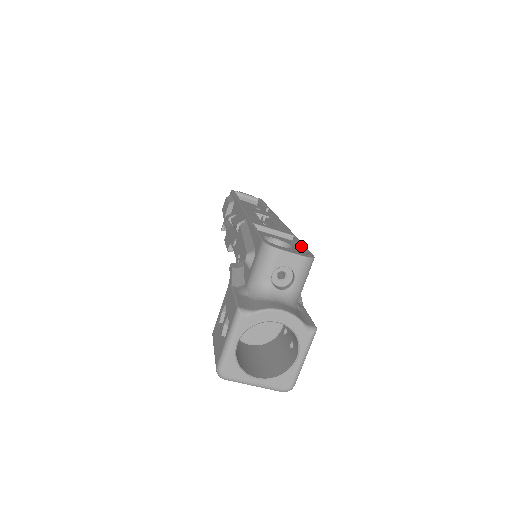
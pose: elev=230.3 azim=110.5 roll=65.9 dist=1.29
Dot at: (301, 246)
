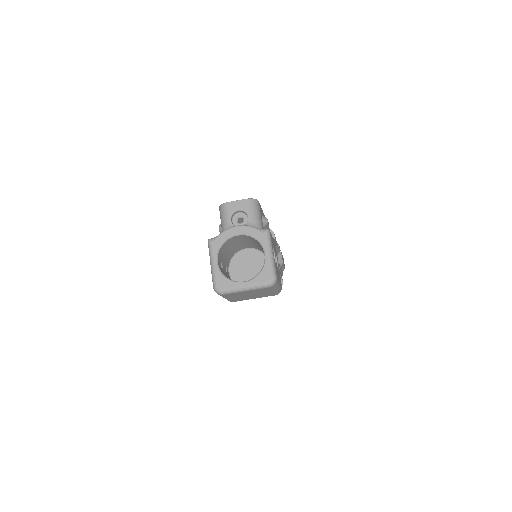
Dot at: occluded
